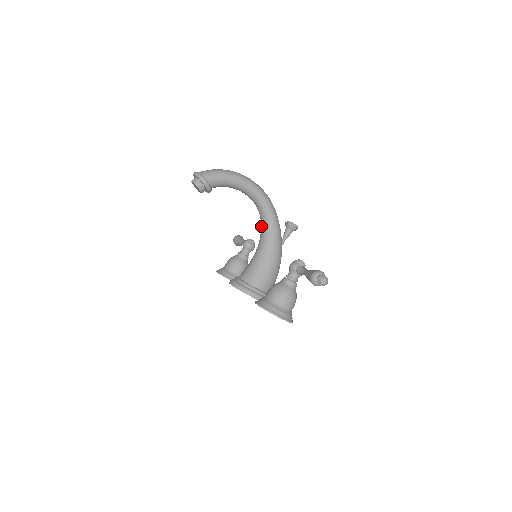
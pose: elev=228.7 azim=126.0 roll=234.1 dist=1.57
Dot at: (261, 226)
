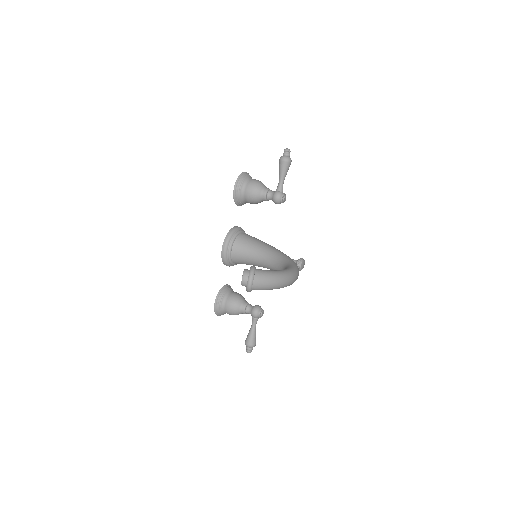
Dot at: (277, 263)
